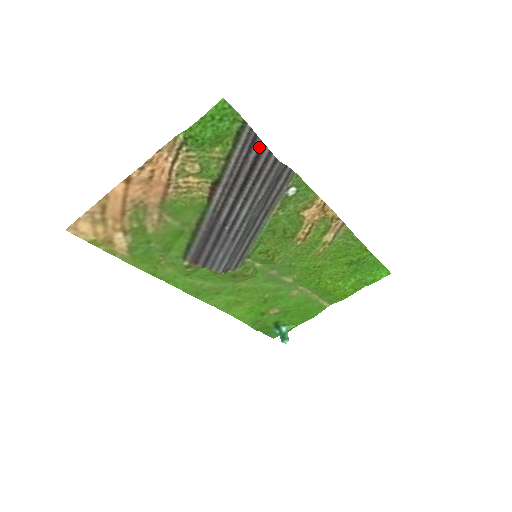
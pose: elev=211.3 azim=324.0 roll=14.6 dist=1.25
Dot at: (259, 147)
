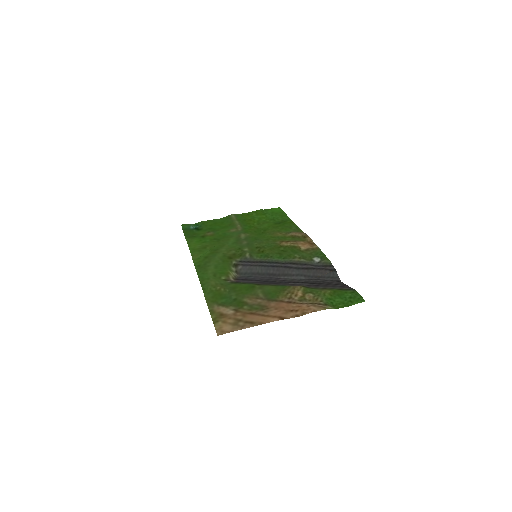
Dot at: (343, 285)
